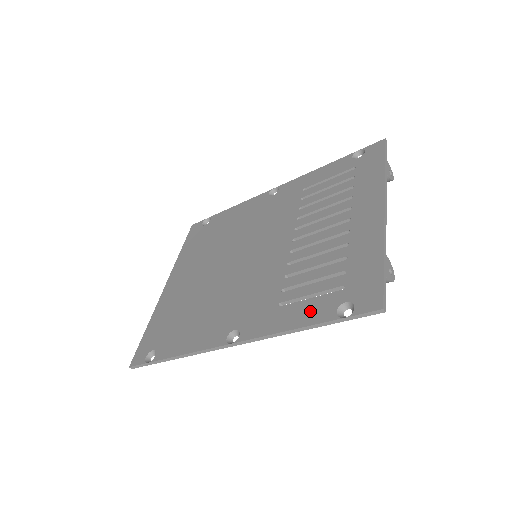
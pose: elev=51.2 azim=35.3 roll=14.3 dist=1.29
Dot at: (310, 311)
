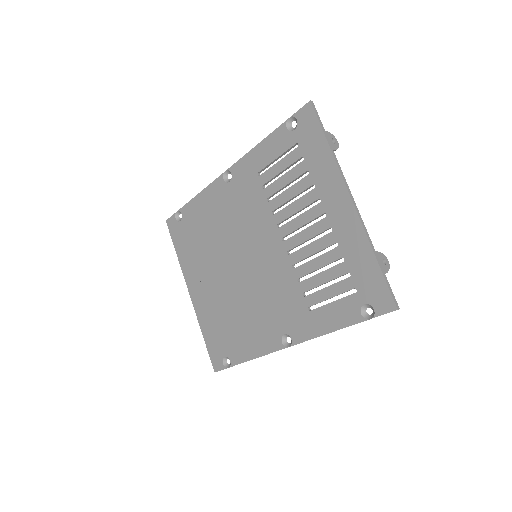
Dot at: (339, 315)
